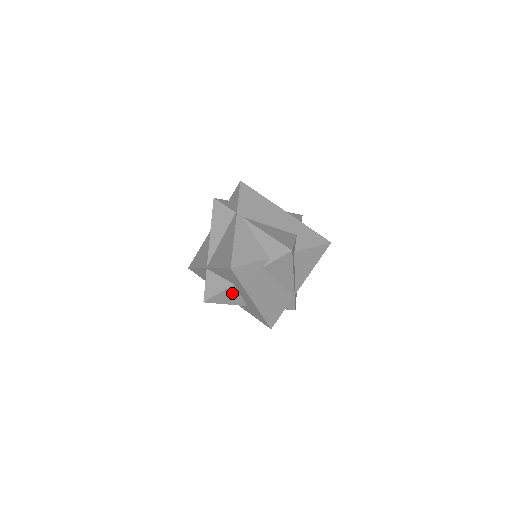
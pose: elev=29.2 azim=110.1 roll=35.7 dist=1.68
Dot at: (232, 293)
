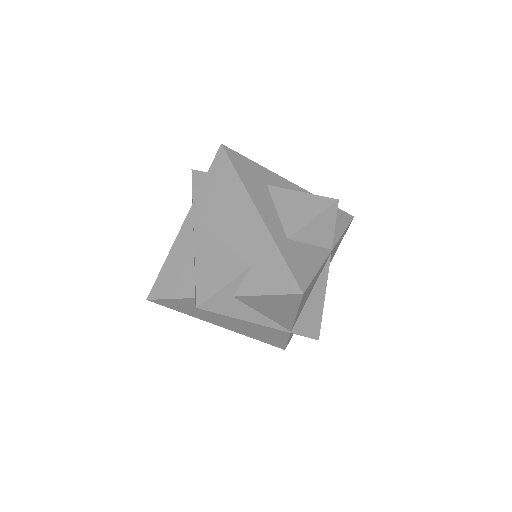
Dot at: occluded
